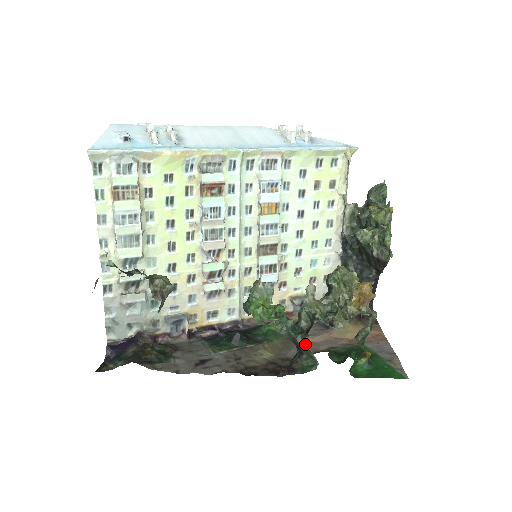
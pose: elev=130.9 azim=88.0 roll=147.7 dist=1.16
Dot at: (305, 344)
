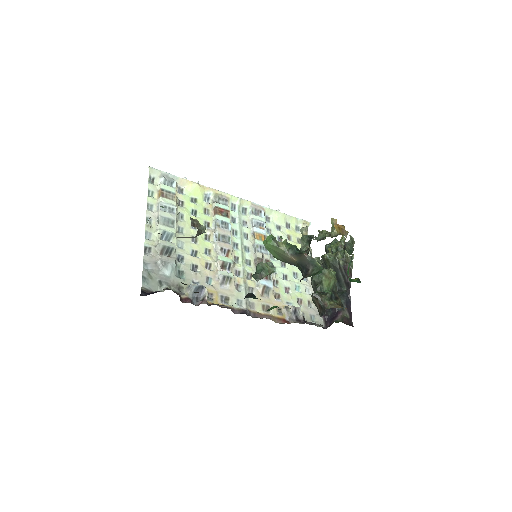
Dot at: occluded
